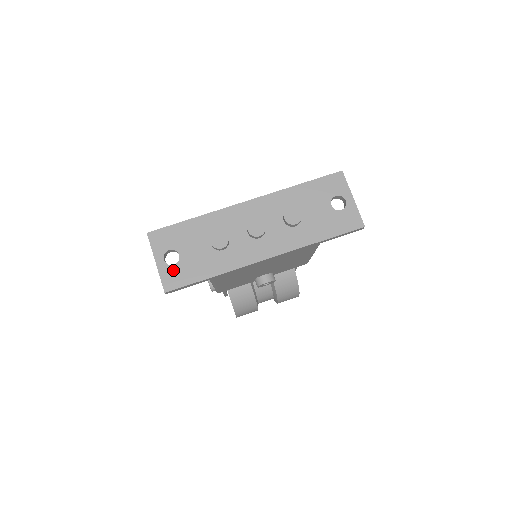
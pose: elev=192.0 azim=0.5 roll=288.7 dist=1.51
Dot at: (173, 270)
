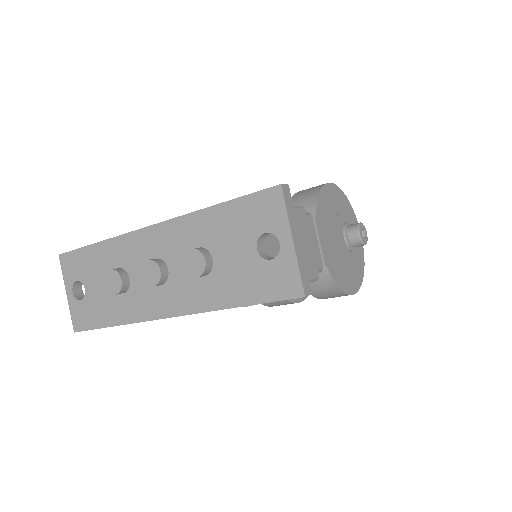
Dot at: (80, 307)
